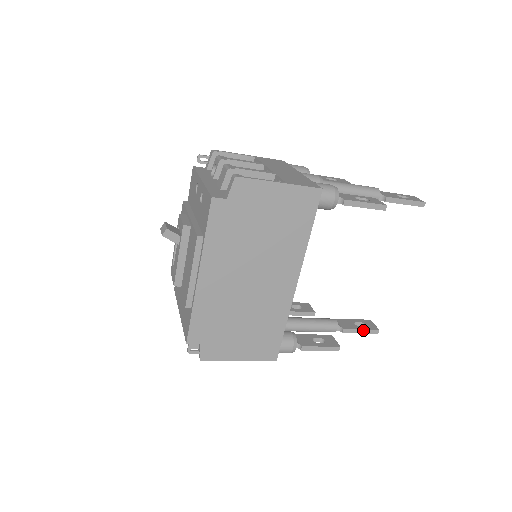
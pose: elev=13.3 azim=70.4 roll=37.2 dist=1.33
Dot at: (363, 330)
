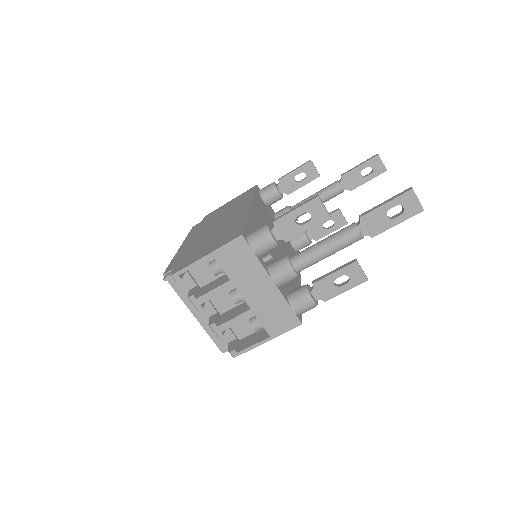
Dot at: (387, 201)
